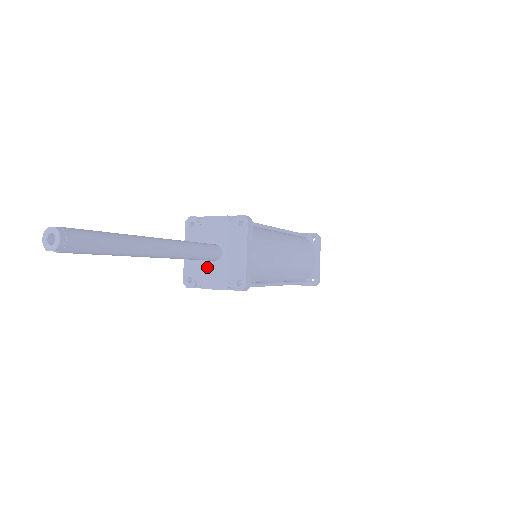
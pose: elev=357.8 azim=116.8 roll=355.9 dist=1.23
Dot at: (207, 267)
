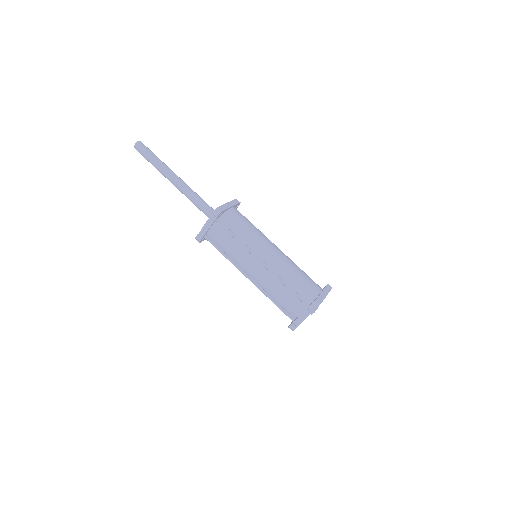
Dot at: occluded
